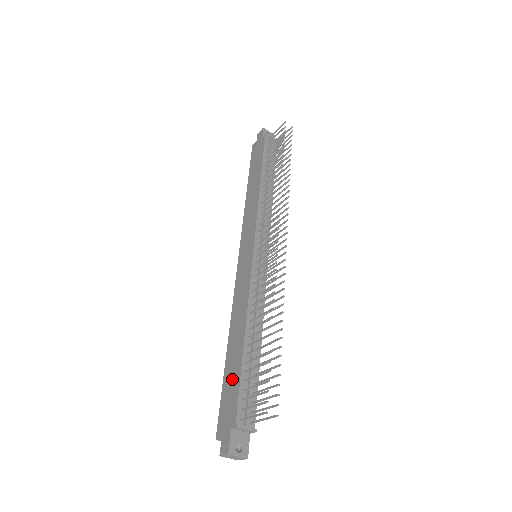
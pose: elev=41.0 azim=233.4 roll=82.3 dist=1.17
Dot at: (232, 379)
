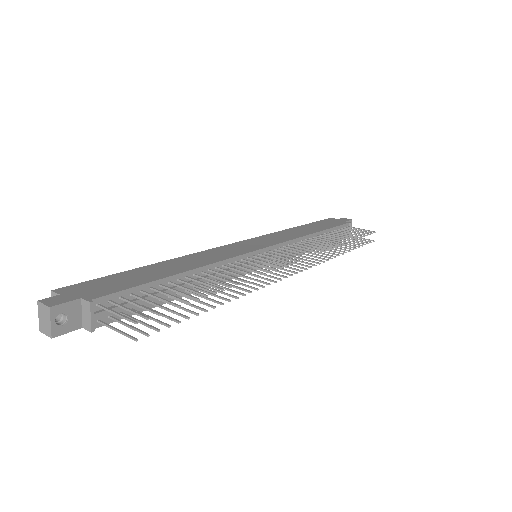
Dot at: (133, 278)
